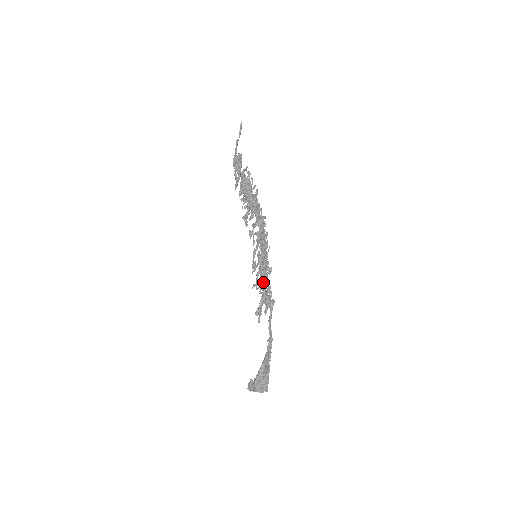
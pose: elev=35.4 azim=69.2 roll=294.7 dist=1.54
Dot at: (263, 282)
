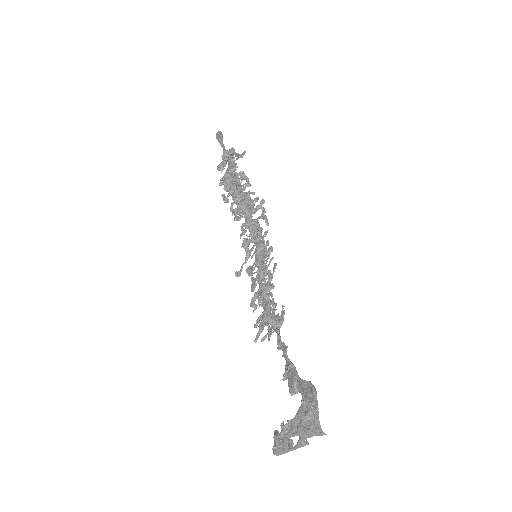
Dot at: (274, 286)
